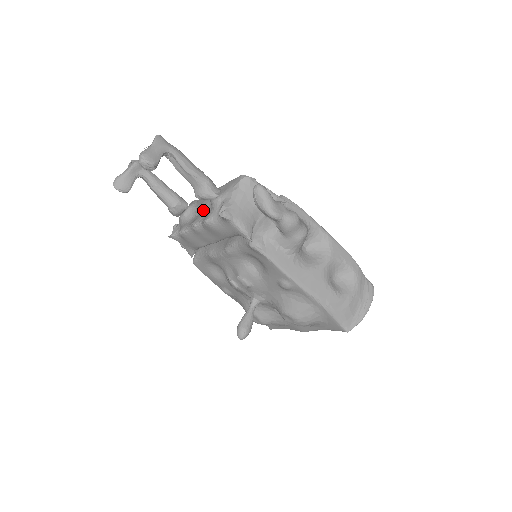
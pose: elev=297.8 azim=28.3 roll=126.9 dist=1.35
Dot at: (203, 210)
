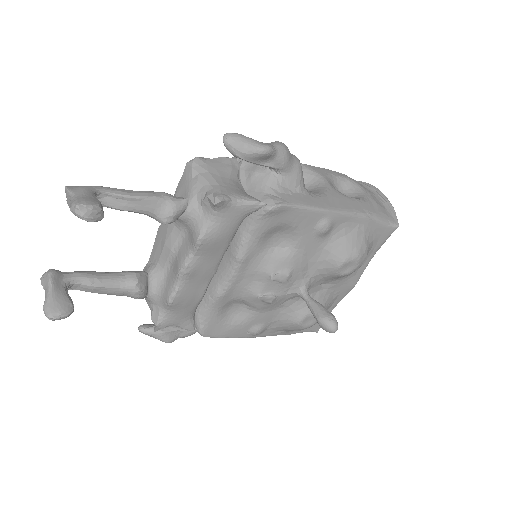
Dot at: (174, 249)
